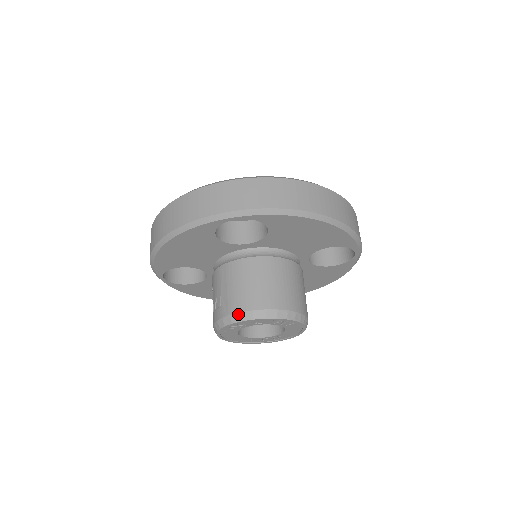
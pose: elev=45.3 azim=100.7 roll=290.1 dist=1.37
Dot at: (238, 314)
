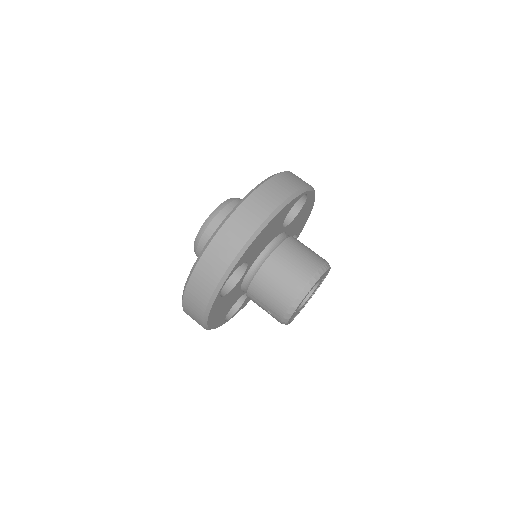
Dot at: (286, 314)
